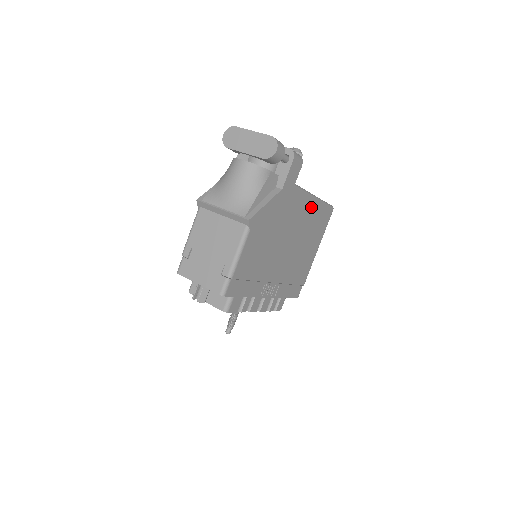
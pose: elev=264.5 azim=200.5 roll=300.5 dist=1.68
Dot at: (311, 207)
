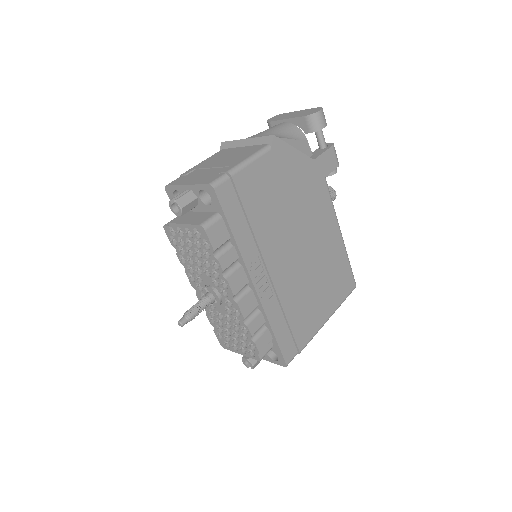
Dot at: (335, 238)
